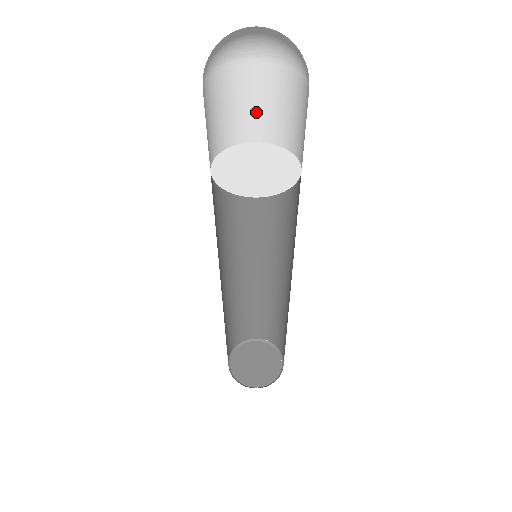
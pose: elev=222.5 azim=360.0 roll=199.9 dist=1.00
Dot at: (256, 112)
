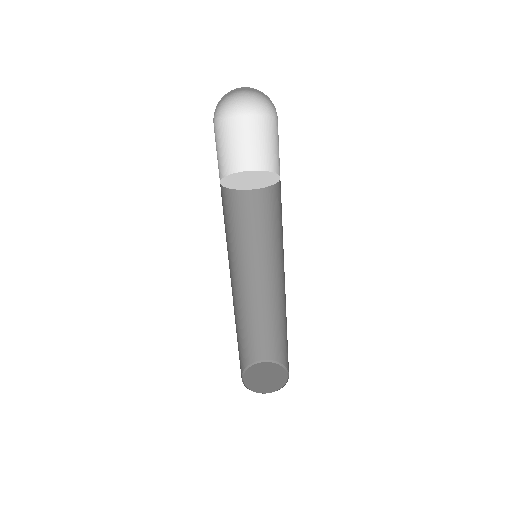
Dot at: (225, 153)
